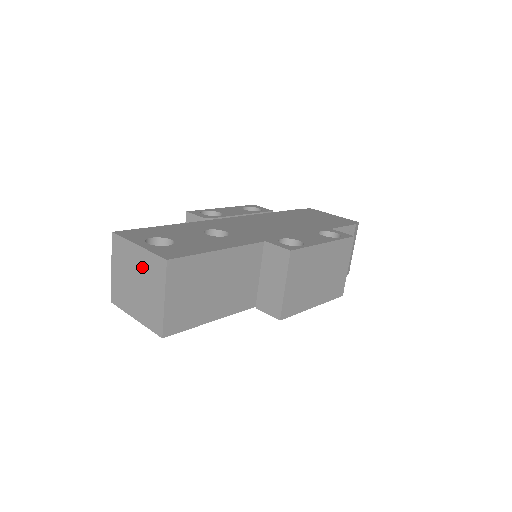
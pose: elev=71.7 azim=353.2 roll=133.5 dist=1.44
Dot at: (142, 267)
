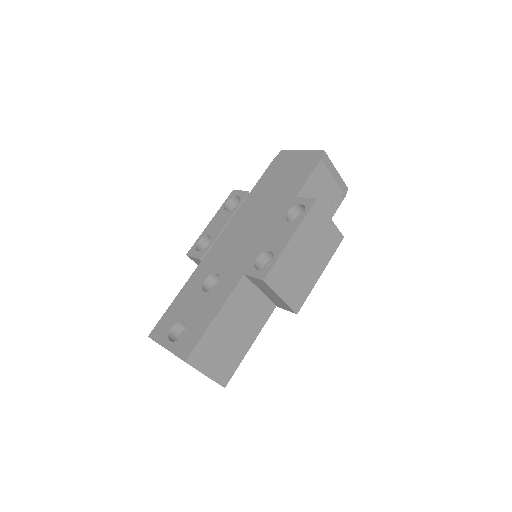
Dot at: occluded
